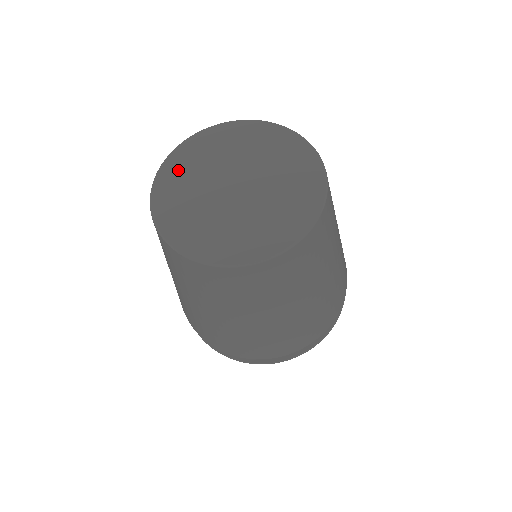
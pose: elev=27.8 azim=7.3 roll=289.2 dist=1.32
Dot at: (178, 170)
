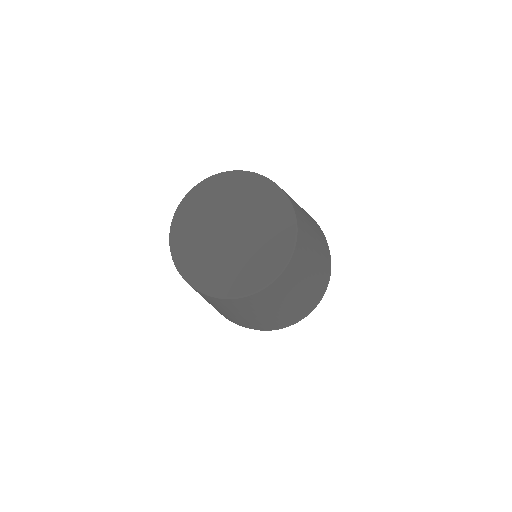
Dot at: (184, 233)
